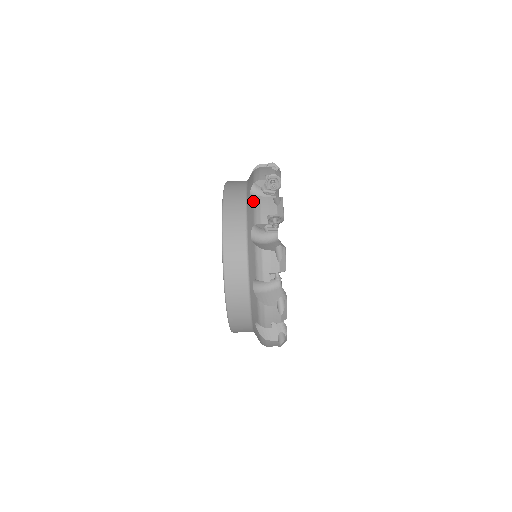
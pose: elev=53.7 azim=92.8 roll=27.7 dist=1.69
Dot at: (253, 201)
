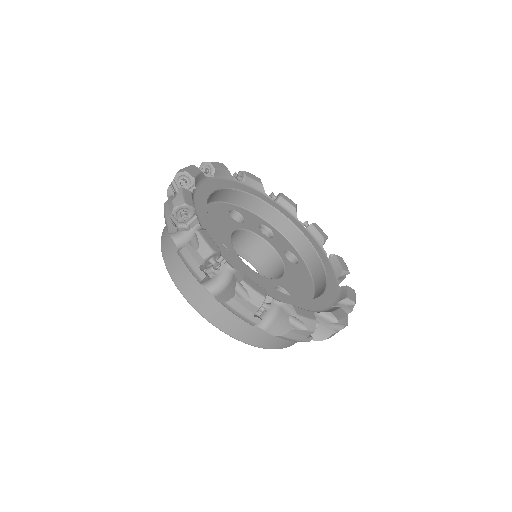
Dot at: occluded
